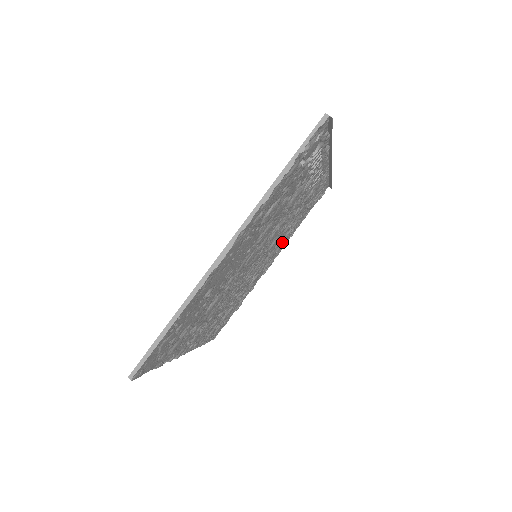
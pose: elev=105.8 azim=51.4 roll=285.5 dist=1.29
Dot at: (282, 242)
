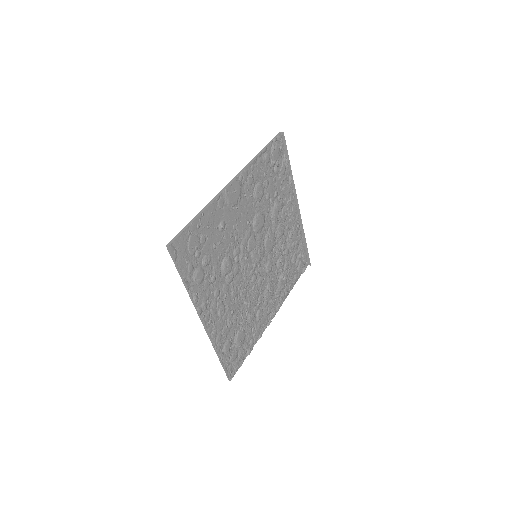
Dot at: (278, 287)
